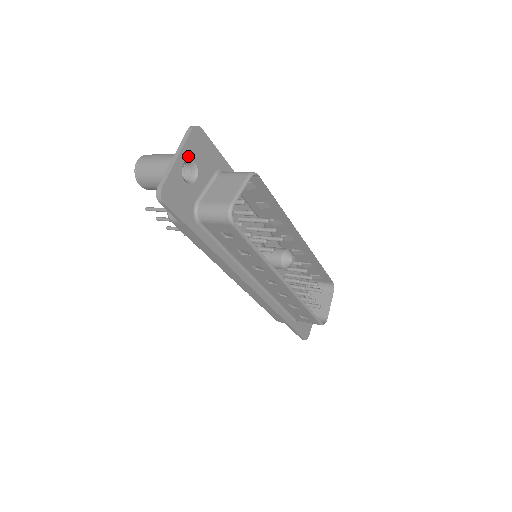
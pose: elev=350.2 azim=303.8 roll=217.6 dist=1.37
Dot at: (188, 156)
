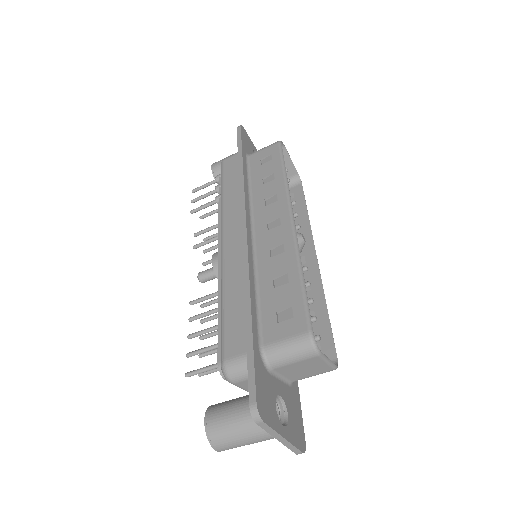
Dot at: occluded
